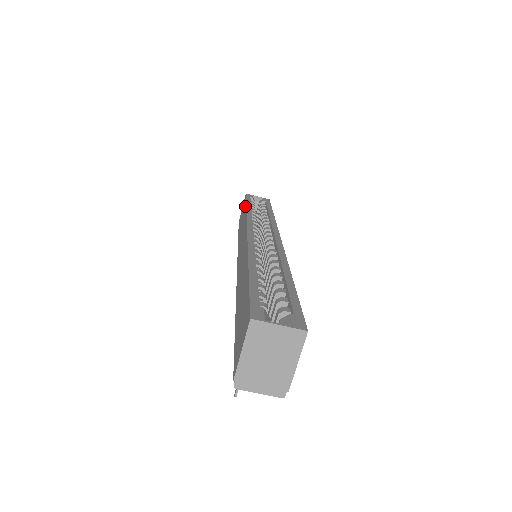
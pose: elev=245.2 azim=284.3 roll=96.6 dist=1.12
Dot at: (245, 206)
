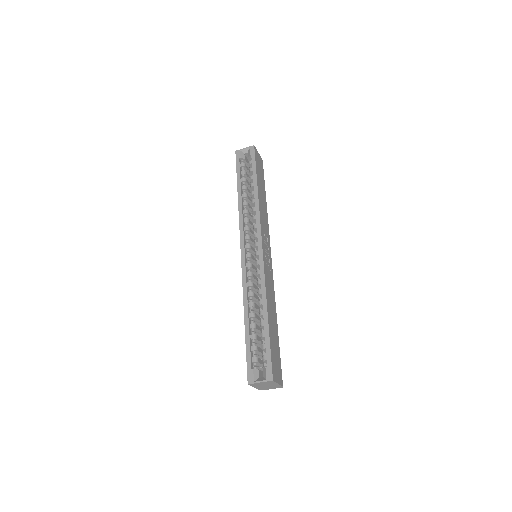
Dot at: (237, 186)
